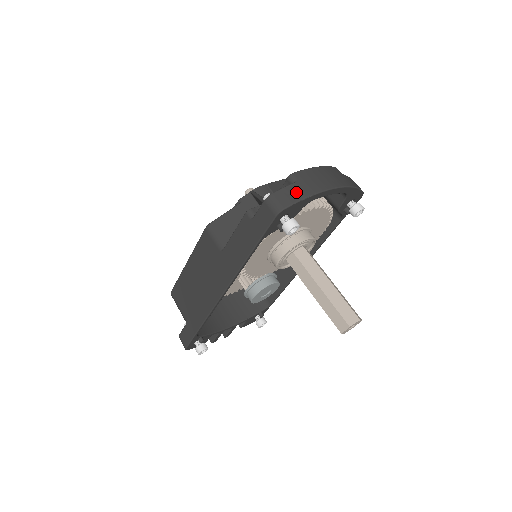
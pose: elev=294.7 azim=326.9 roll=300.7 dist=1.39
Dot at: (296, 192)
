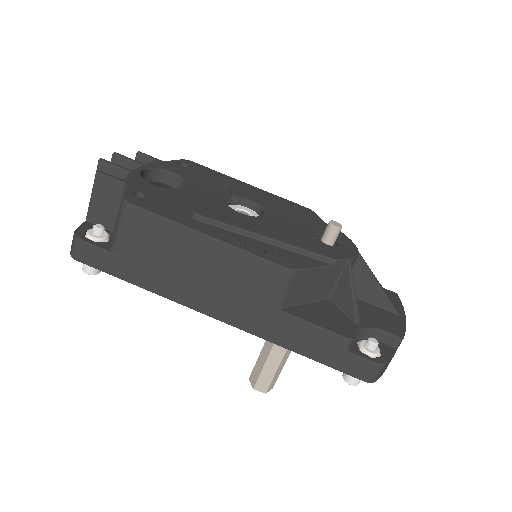
Dot at: occluded
